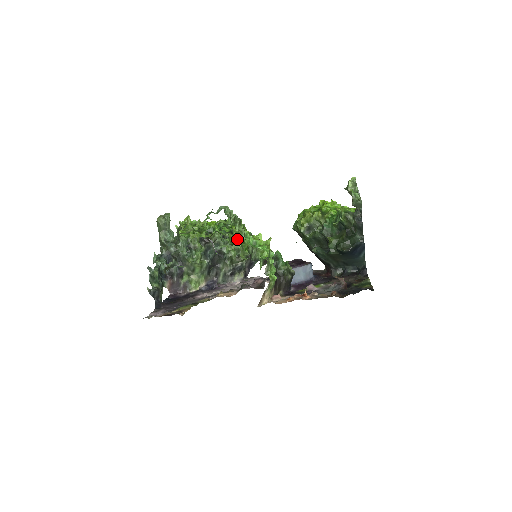
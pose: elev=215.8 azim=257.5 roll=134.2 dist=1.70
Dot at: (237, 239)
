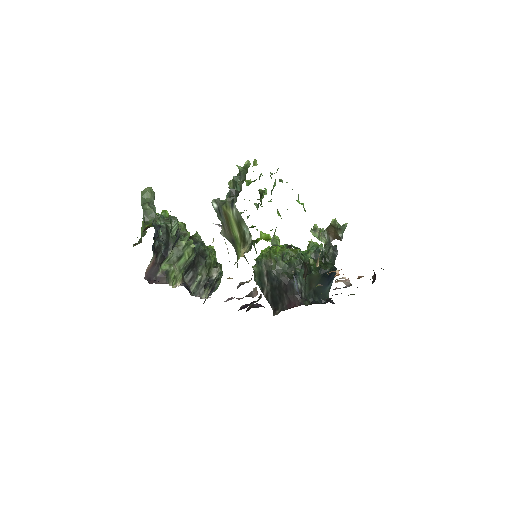
Dot at: occluded
